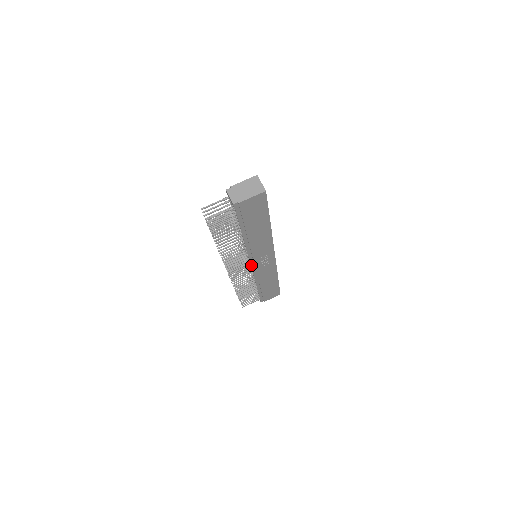
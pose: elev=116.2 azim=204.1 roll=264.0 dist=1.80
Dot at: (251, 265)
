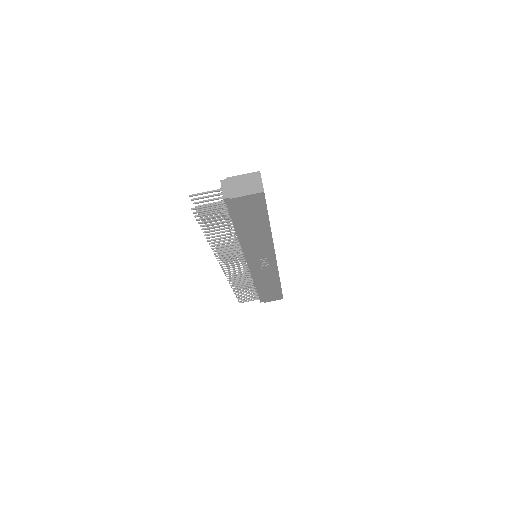
Dot at: (248, 265)
